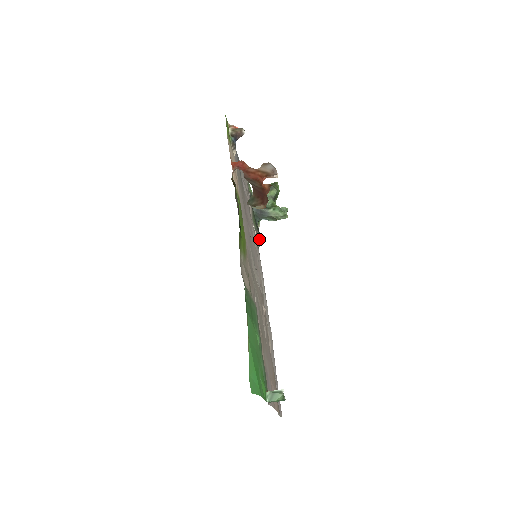
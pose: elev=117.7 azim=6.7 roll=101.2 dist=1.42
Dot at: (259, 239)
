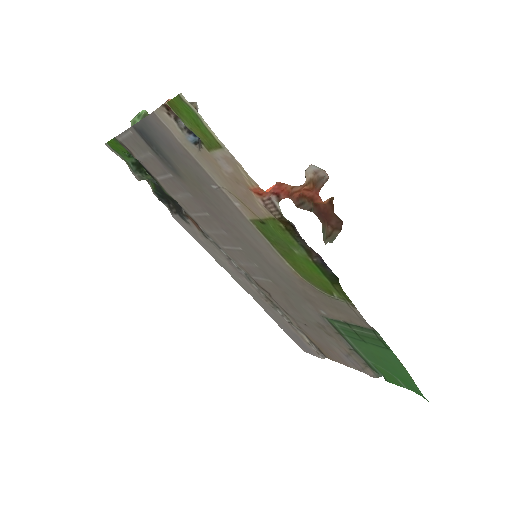
Dot at: (171, 207)
